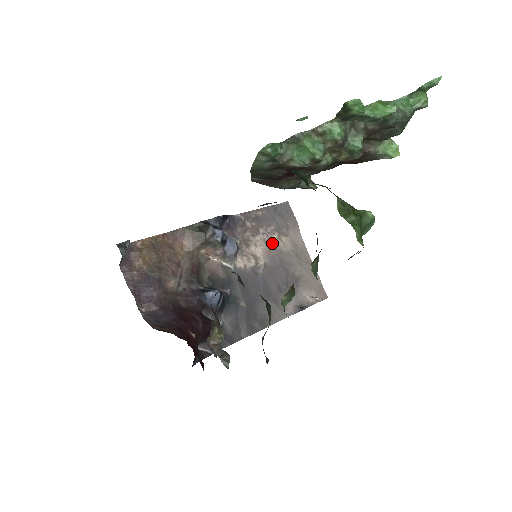
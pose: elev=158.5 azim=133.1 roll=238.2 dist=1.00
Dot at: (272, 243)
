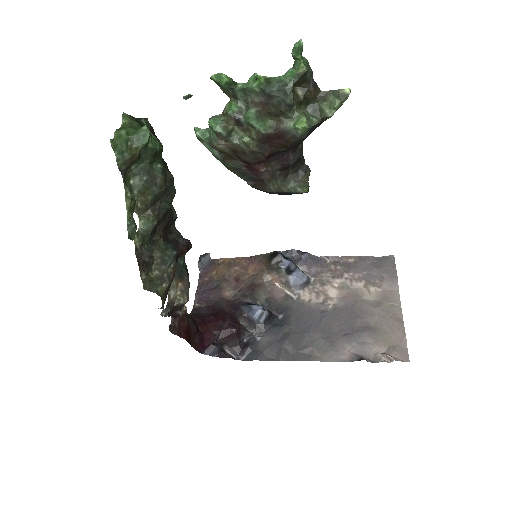
Dot at: (354, 289)
